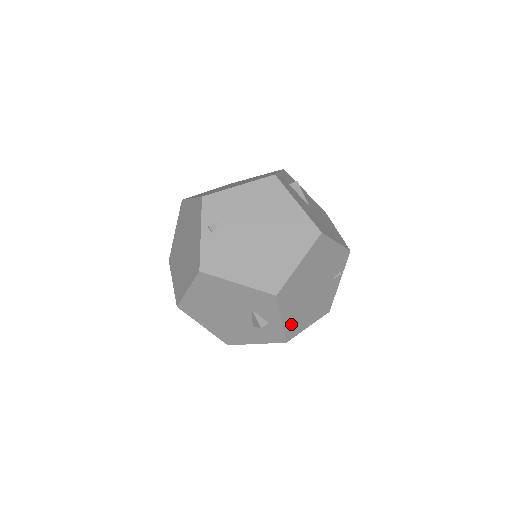
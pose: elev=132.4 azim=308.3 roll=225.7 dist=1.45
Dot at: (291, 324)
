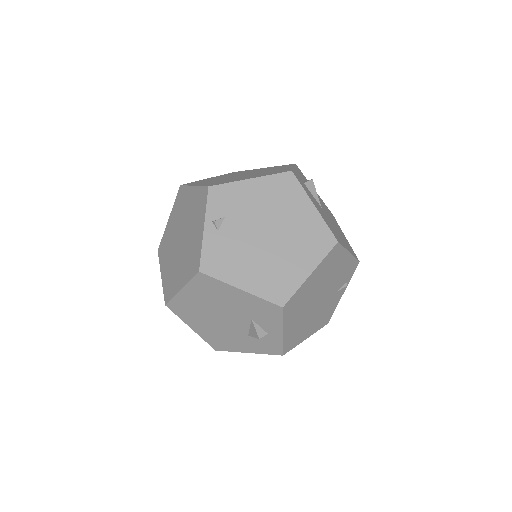
Dot at: (291, 336)
